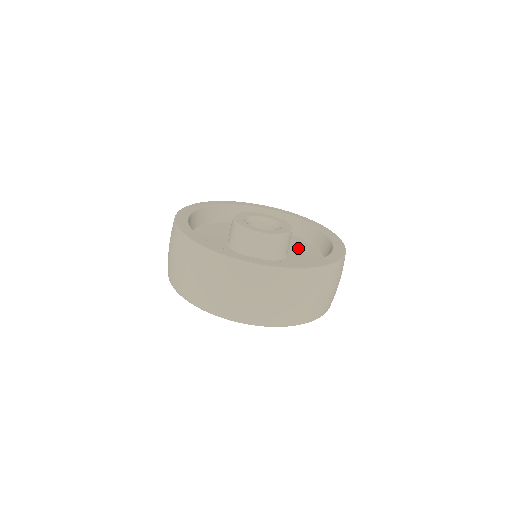
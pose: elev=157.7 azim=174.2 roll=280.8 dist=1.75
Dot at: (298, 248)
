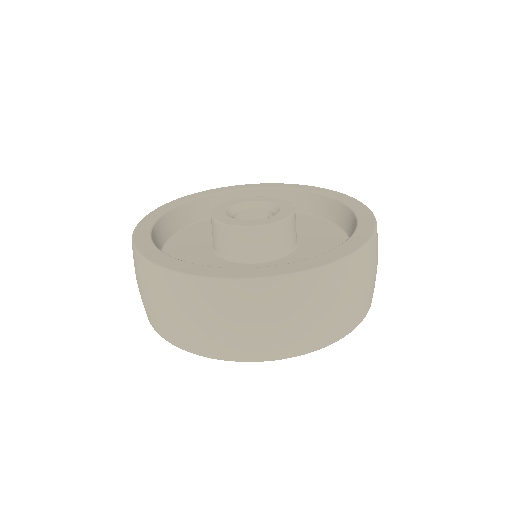
Dot at: occluded
